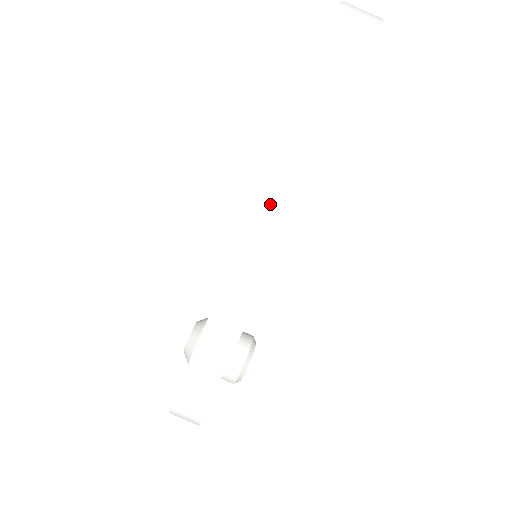
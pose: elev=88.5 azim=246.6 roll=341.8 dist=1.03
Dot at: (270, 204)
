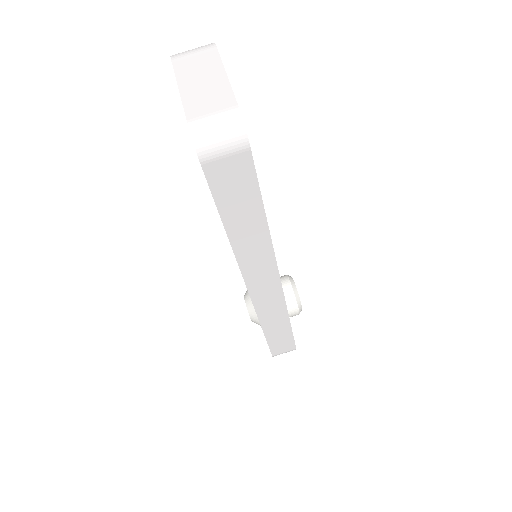
Dot at: (252, 268)
